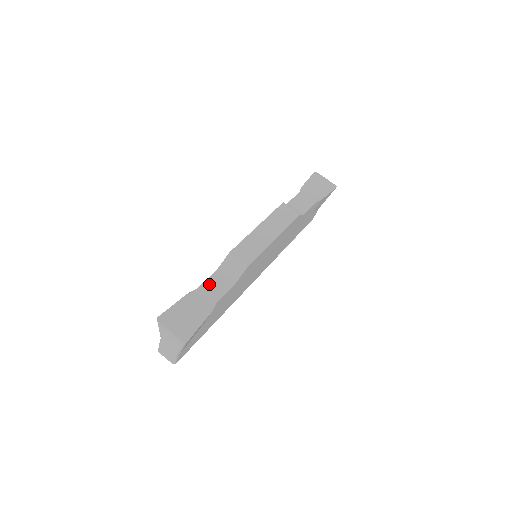
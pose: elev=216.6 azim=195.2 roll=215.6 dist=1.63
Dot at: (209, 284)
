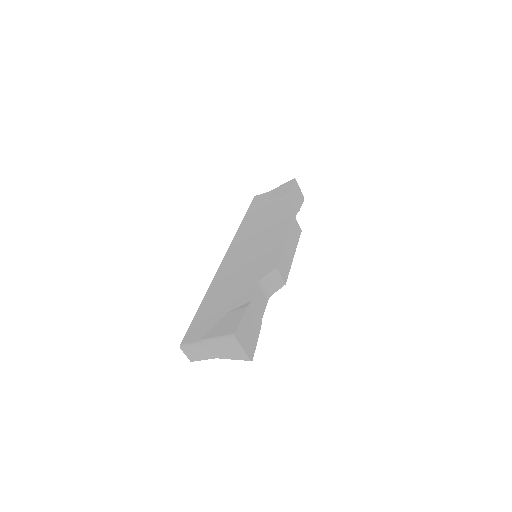
Dot at: (257, 296)
